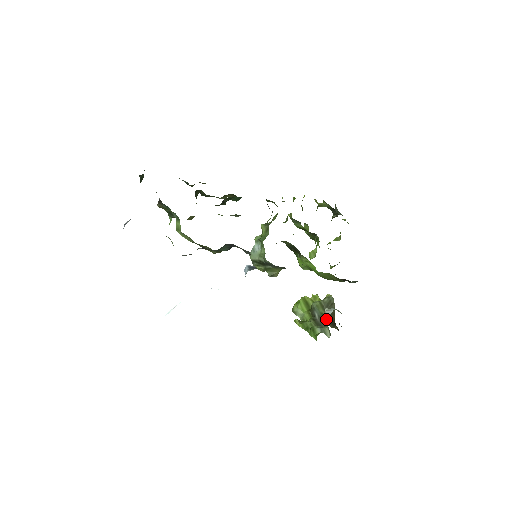
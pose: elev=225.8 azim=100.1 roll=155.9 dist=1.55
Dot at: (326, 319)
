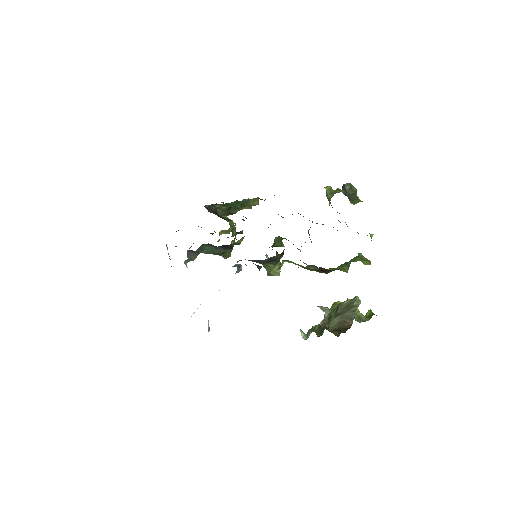
Dot at: occluded
